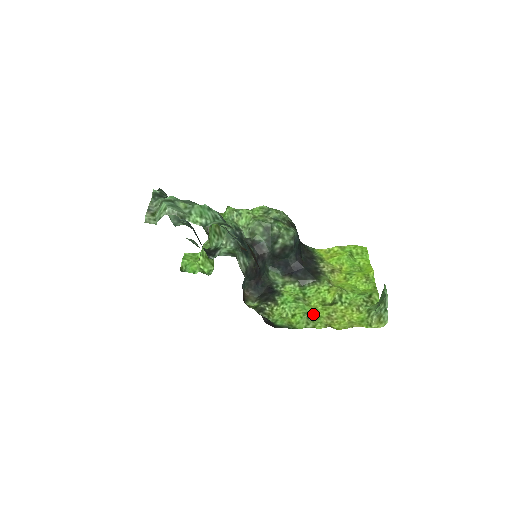
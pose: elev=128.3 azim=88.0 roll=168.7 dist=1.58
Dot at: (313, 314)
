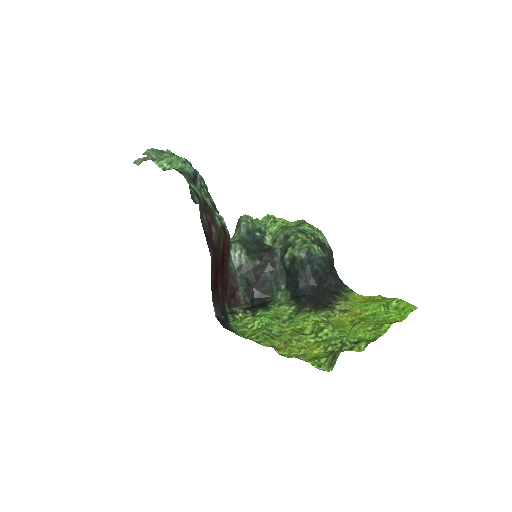
Dot at: (275, 334)
